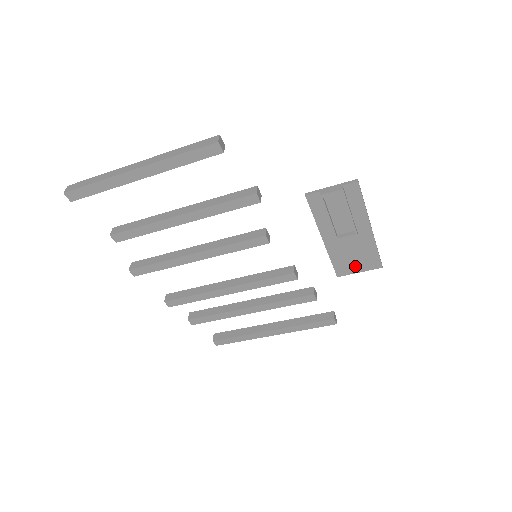
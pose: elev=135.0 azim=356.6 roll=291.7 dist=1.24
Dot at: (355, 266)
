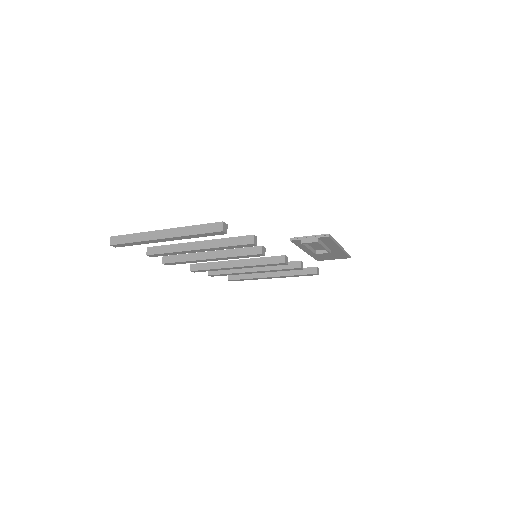
Dot at: (330, 258)
